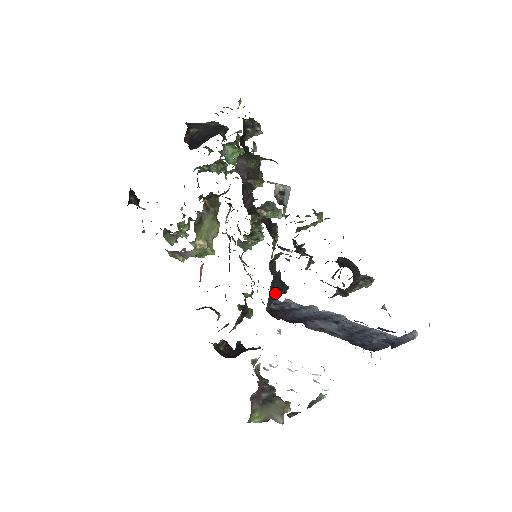
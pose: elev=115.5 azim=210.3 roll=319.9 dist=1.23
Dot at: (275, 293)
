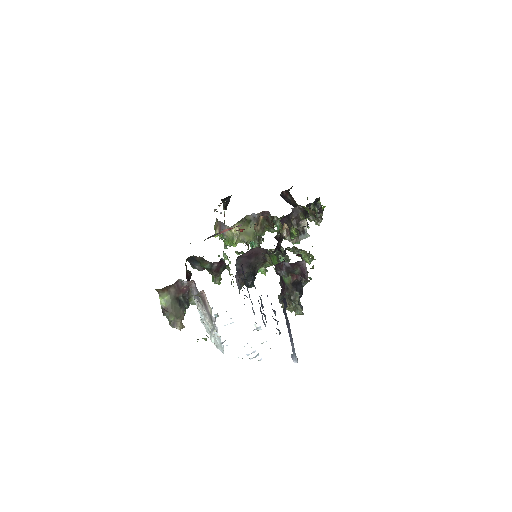
Dot at: (248, 265)
